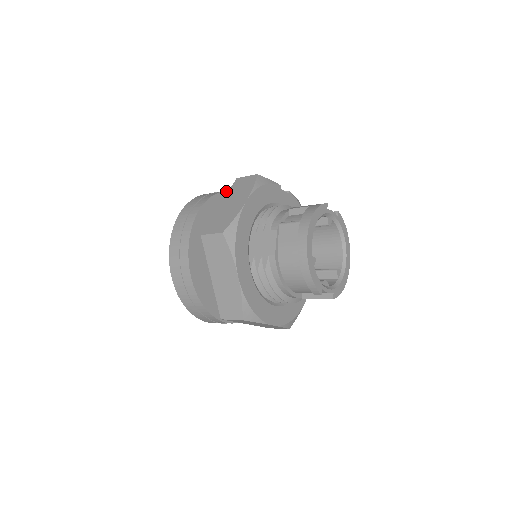
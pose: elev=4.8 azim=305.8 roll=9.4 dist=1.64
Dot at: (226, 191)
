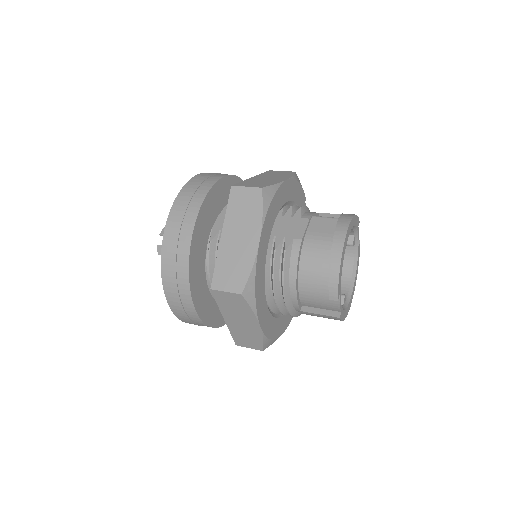
Dot at: occluded
